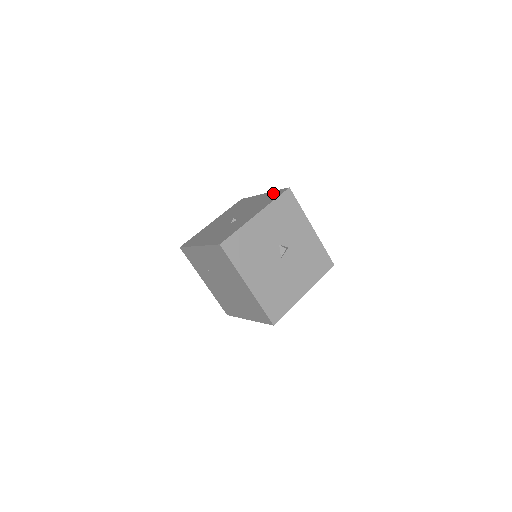
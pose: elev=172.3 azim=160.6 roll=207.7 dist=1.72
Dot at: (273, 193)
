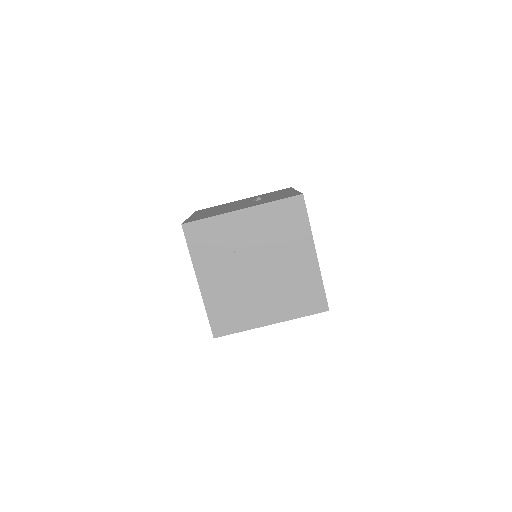
Dot at: (270, 192)
